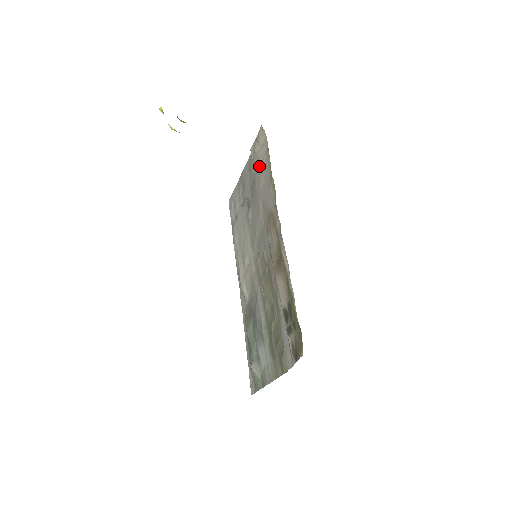
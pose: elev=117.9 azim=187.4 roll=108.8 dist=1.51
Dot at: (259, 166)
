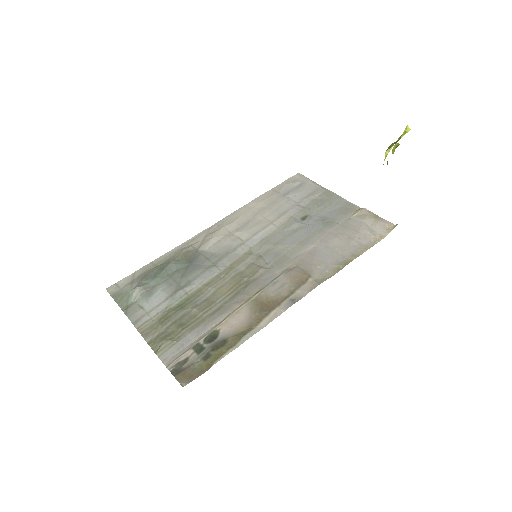
Dot at: (351, 232)
